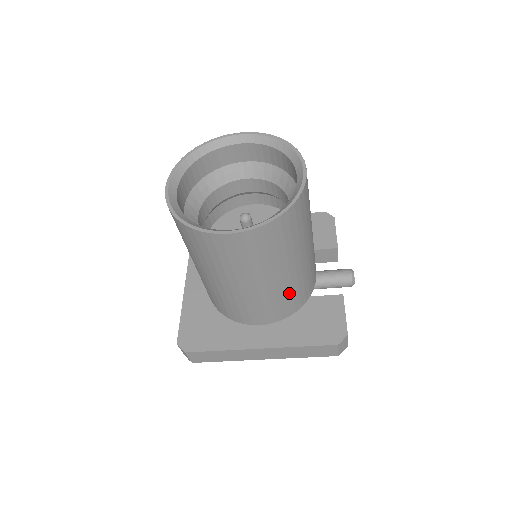
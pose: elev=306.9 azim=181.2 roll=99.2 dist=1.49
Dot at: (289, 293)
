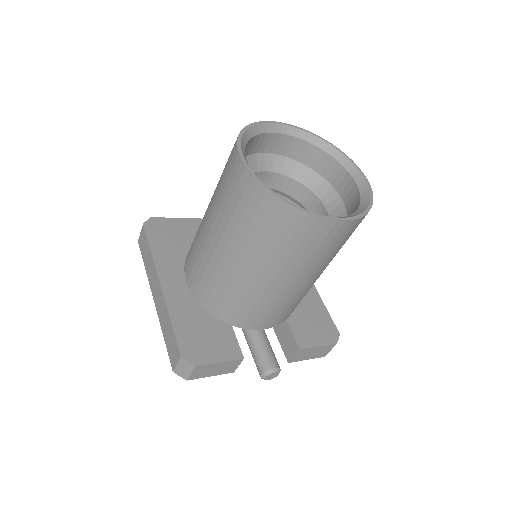
Dot at: (221, 284)
